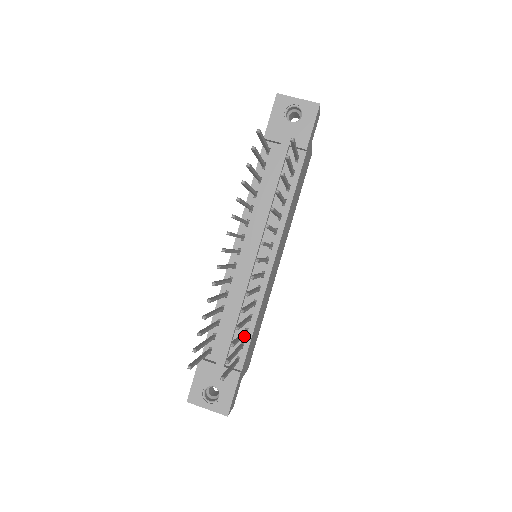
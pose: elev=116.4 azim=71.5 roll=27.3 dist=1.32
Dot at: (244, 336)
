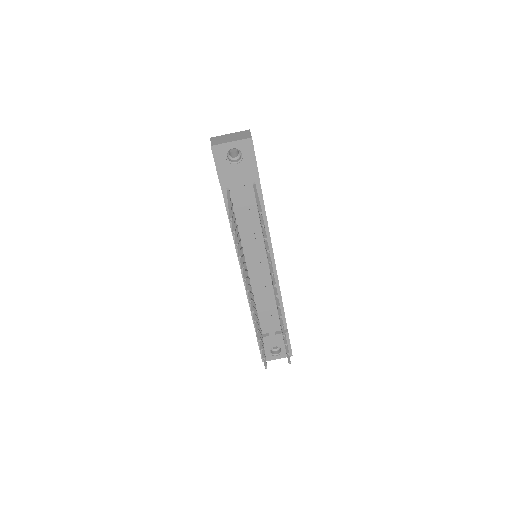
Dot at: occluded
